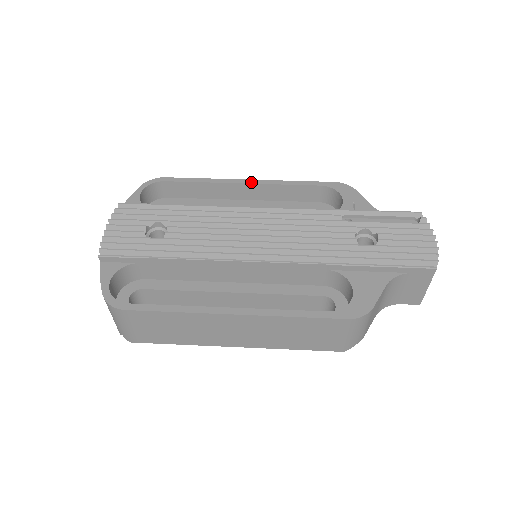
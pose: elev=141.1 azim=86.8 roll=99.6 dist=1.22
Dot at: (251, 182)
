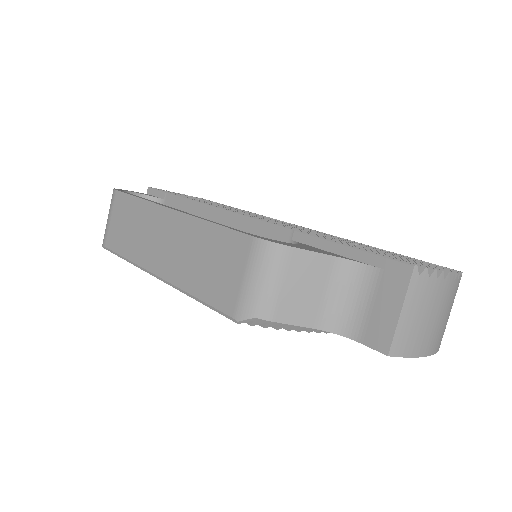
Dot at: occluded
